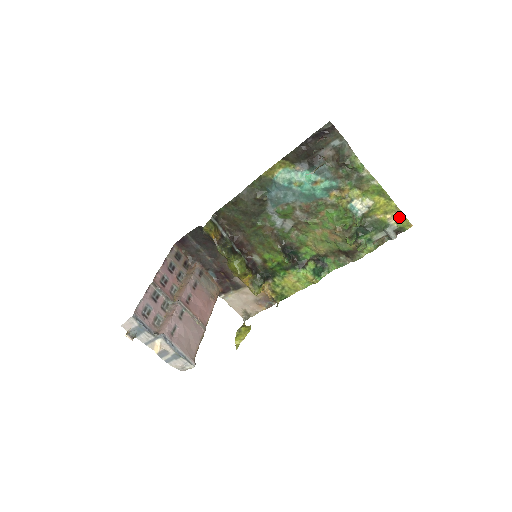
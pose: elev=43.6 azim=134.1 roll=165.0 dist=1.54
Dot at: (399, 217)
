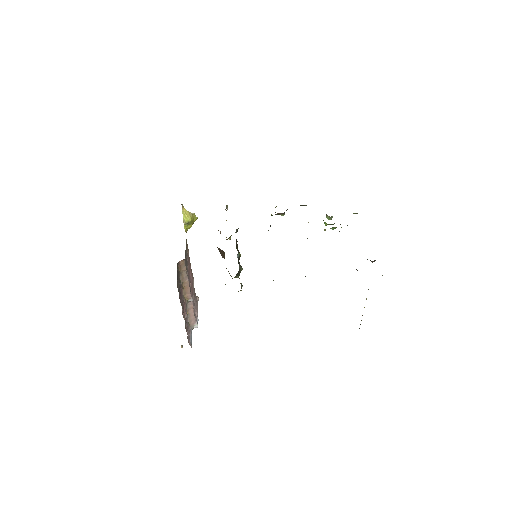
Dot at: occluded
